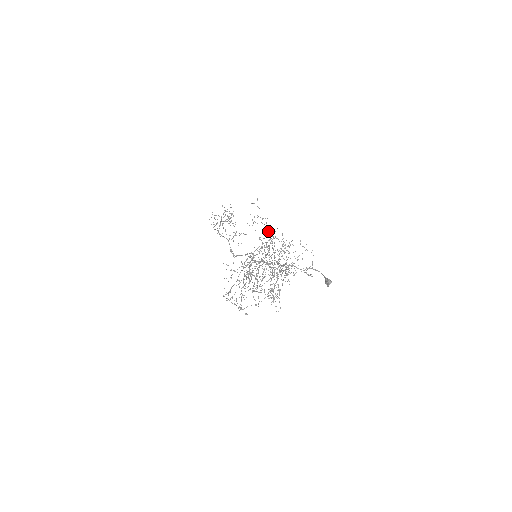
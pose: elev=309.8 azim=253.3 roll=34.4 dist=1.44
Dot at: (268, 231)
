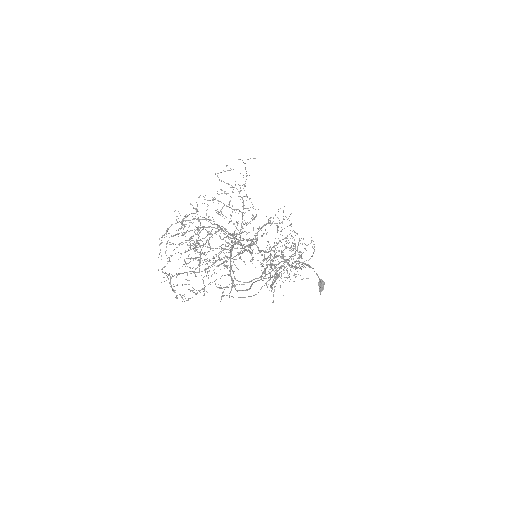
Dot at: (240, 187)
